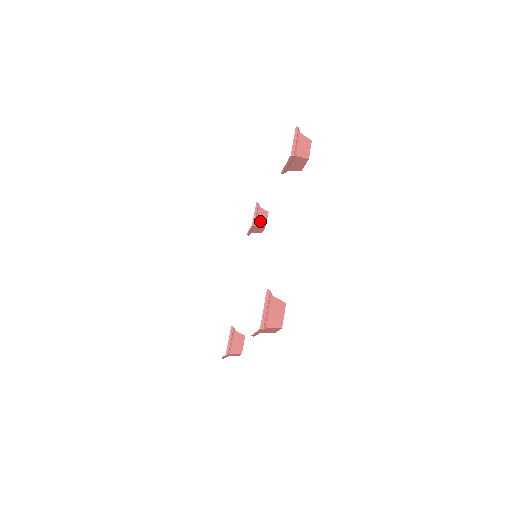
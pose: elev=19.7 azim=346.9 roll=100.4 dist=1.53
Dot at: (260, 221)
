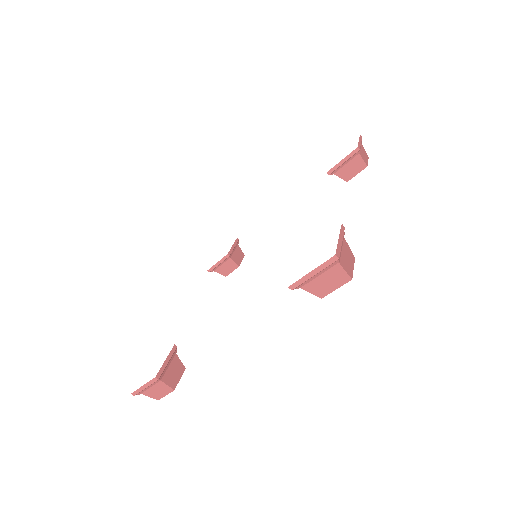
Dot at: (235, 257)
